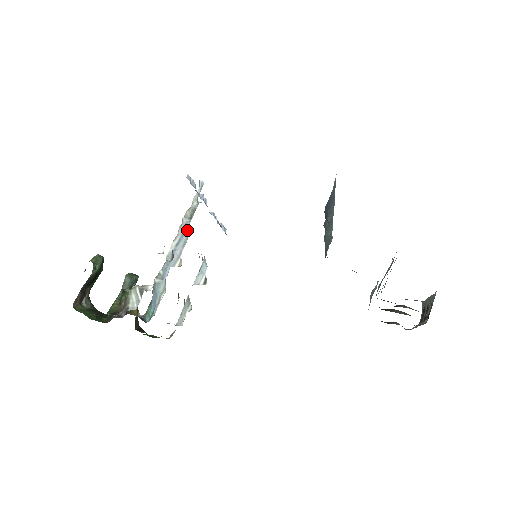
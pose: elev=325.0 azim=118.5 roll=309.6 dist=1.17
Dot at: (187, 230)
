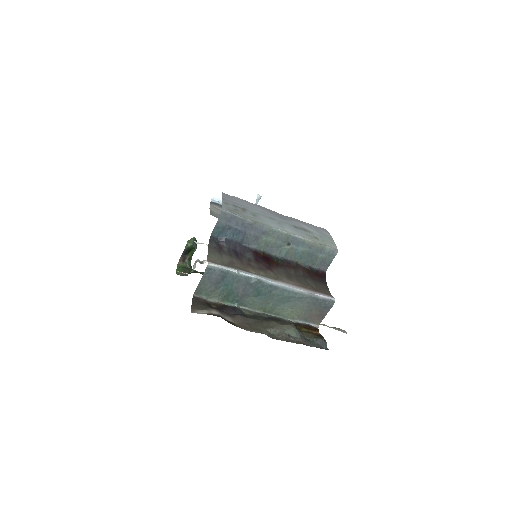
Dot at: occluded
